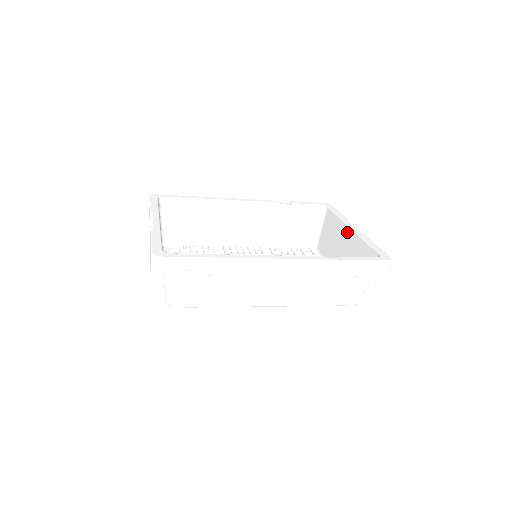
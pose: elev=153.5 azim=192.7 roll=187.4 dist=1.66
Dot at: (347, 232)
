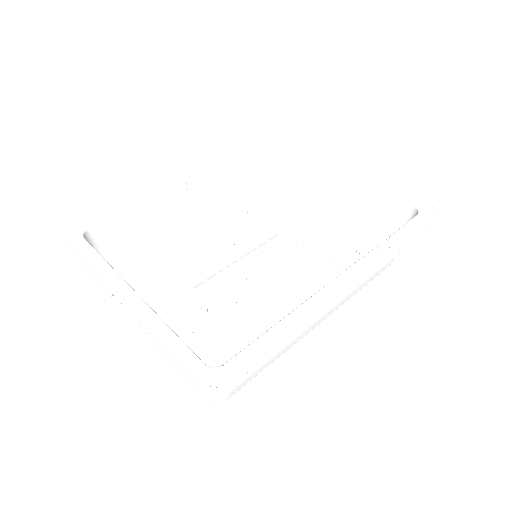
Dot at: (340, 174)
